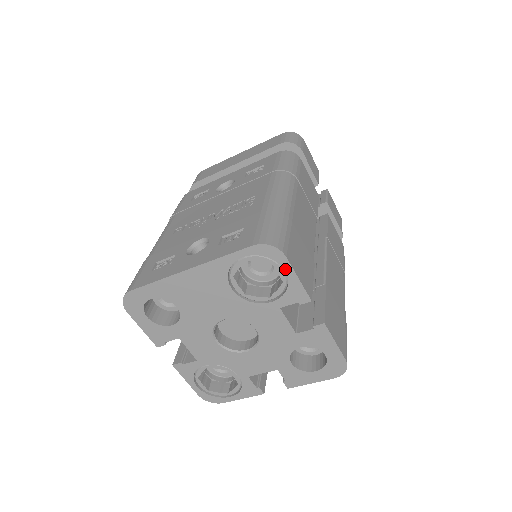
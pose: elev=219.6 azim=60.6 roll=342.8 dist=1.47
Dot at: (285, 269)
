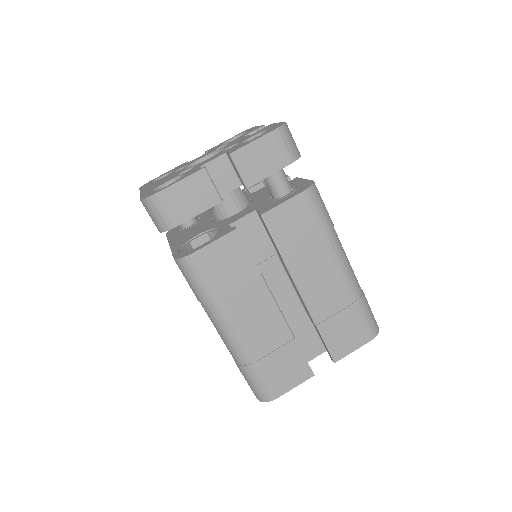
Dot at: (283, 391)
